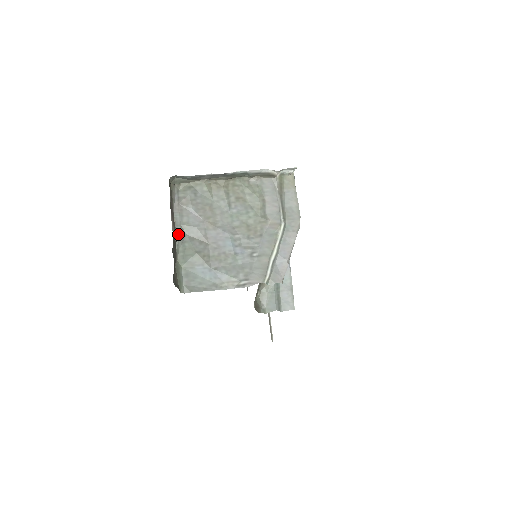
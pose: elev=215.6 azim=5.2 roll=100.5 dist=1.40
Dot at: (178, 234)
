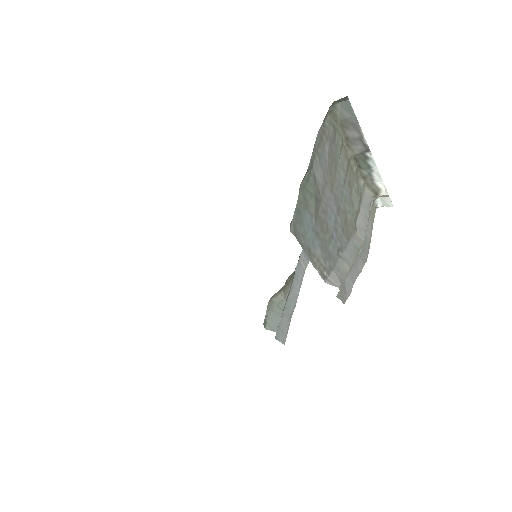
Dot at: (312, 158)
